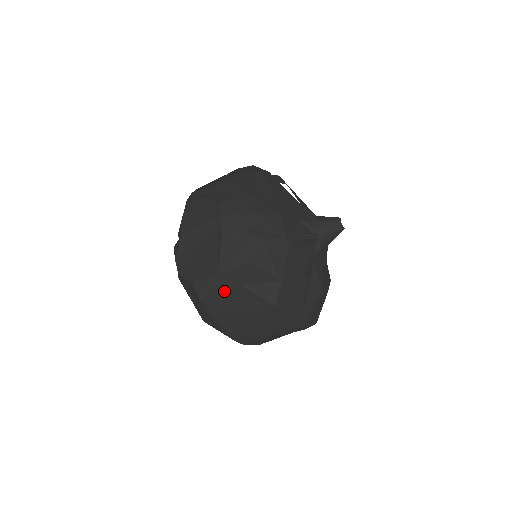
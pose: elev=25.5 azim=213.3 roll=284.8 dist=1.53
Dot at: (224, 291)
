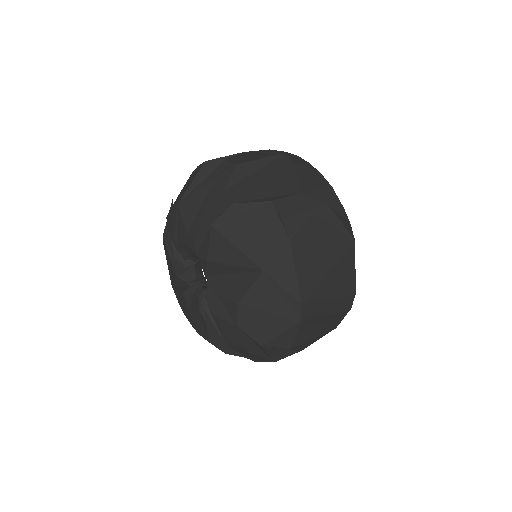
Dot at: (312, 210)
